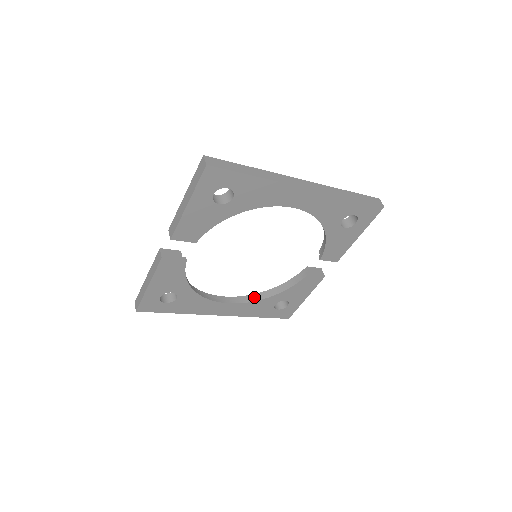
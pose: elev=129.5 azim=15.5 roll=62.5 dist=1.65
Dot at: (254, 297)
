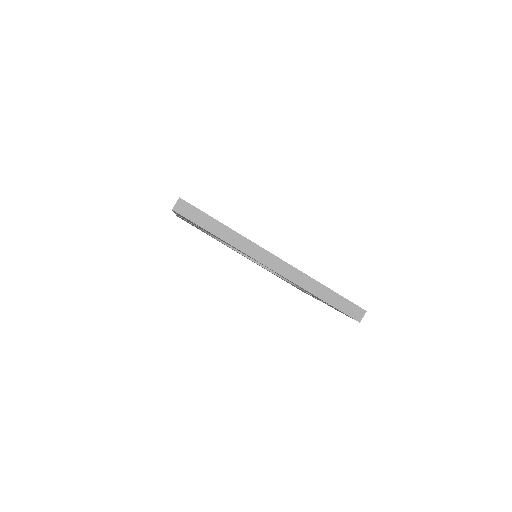
Dot at: occluded
